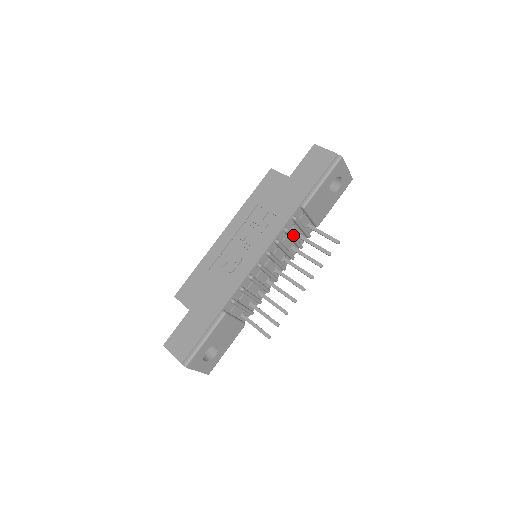
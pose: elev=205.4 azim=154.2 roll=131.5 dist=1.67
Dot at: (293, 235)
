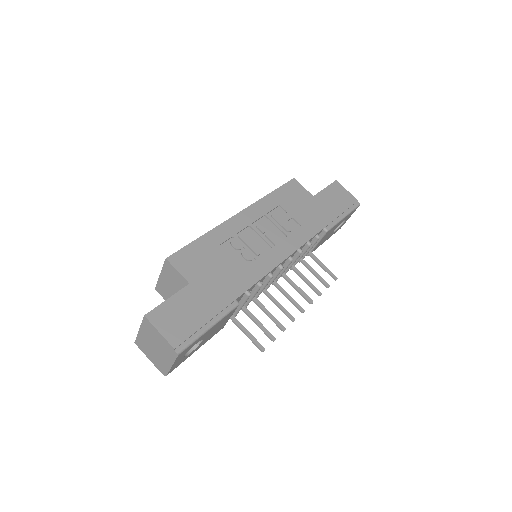
Dot at: (304, 252)
